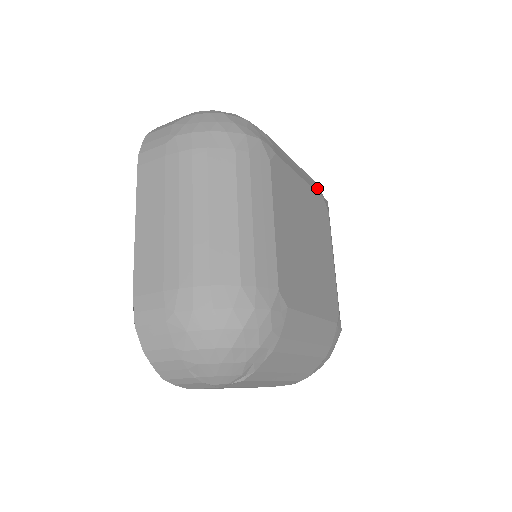
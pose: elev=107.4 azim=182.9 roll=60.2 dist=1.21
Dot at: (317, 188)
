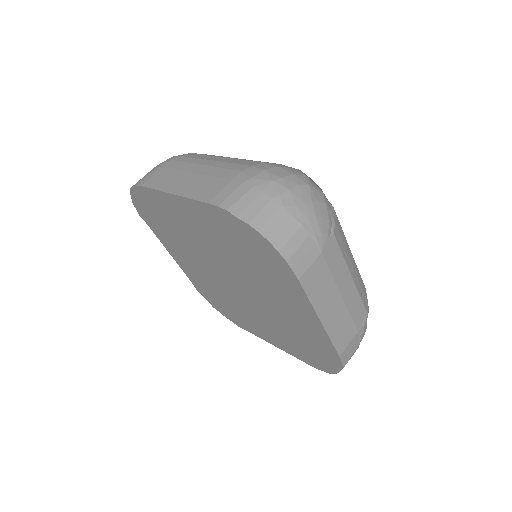
Dot at: occluded
